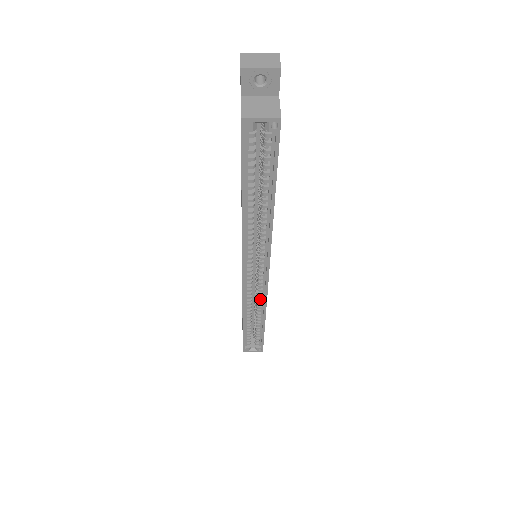
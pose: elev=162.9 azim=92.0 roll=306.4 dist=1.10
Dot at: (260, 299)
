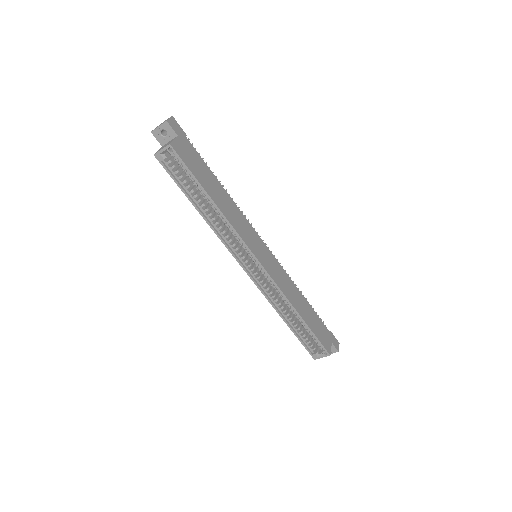
Dot at: (279, 293)
